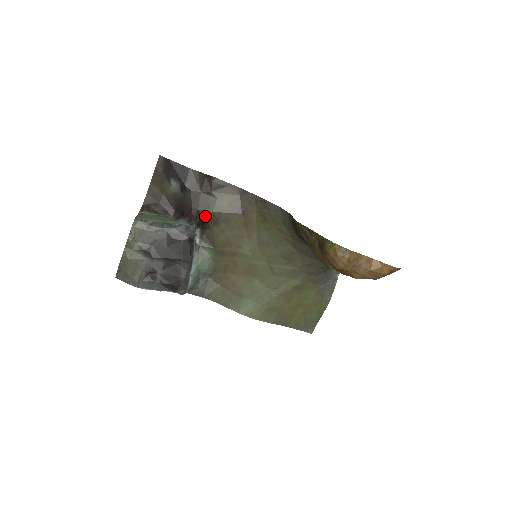
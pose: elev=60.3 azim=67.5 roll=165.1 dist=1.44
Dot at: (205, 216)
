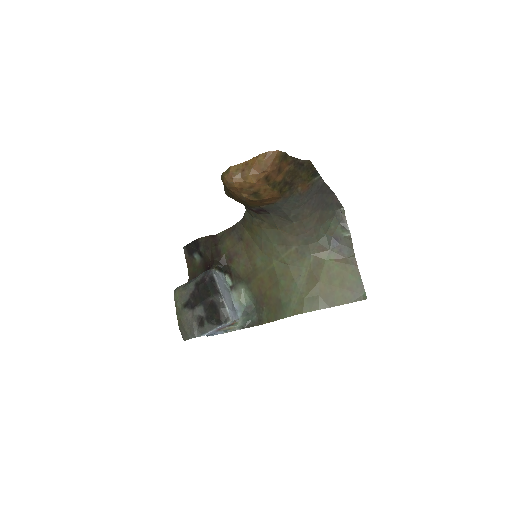
Dot at: (221, 261)
